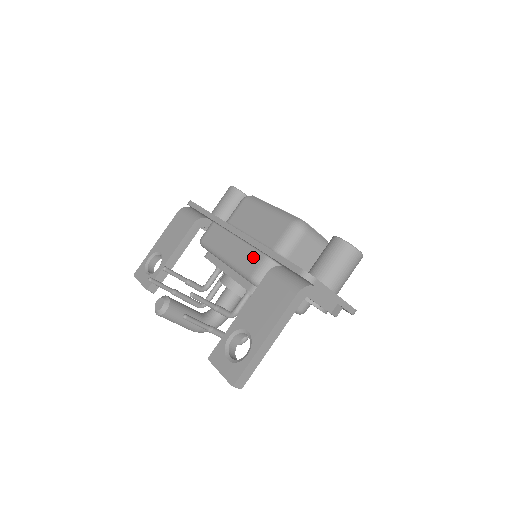
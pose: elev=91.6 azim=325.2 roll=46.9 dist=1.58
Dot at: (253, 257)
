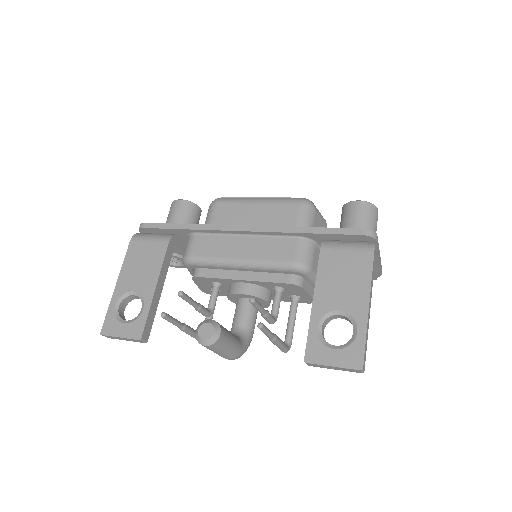
Dot at: (283, 245)
